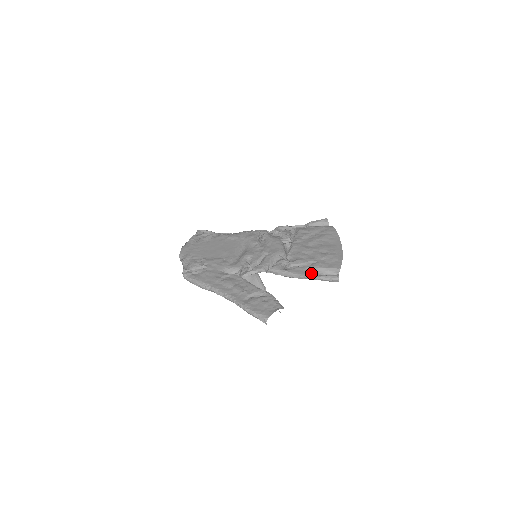
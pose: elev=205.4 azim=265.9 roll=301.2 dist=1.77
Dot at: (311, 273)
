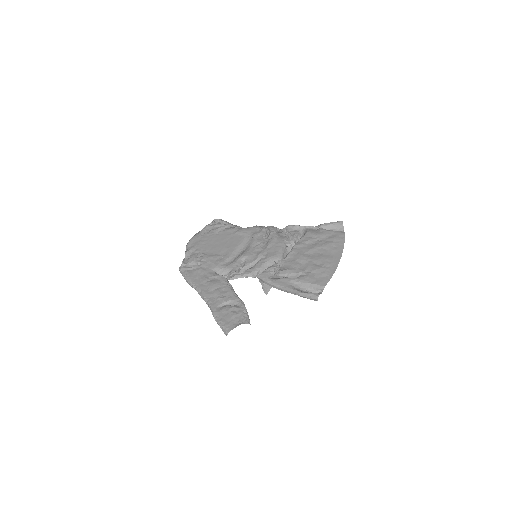
Dot at: (294, 287)
